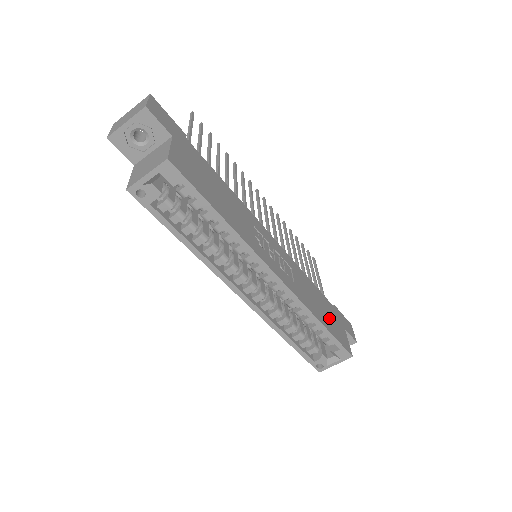
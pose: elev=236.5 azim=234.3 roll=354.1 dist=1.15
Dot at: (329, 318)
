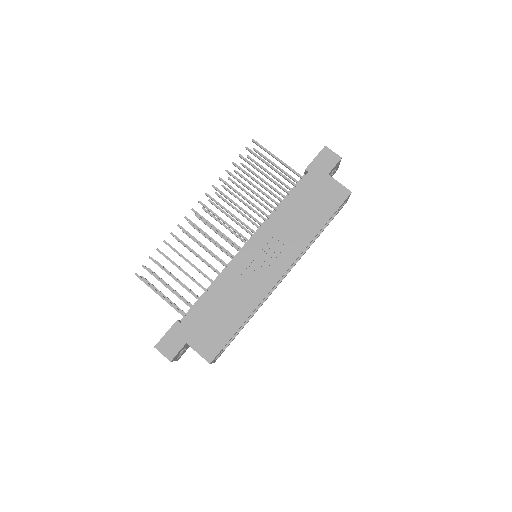
Dot at: (317, 204)
